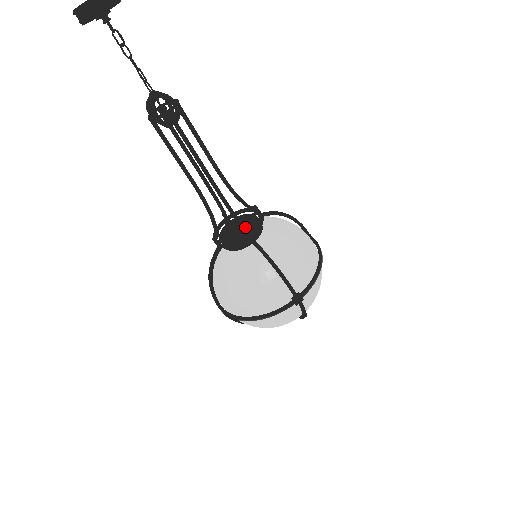
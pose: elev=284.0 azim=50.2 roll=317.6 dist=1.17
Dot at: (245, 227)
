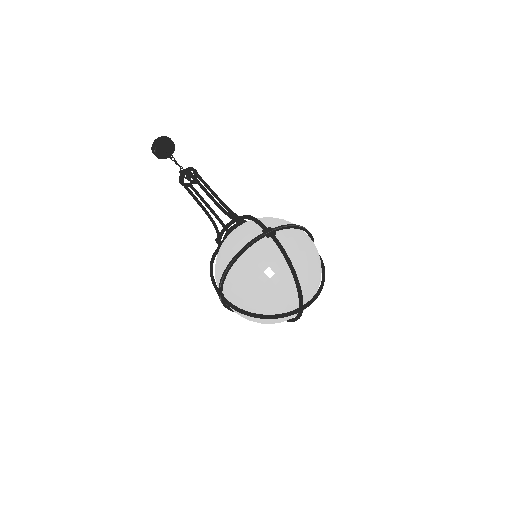
Dot at: occluded
